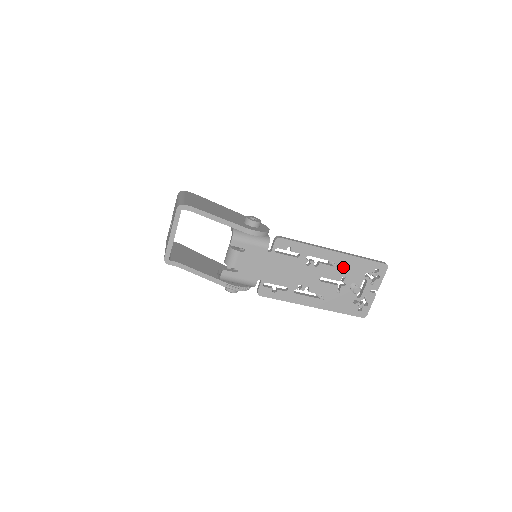
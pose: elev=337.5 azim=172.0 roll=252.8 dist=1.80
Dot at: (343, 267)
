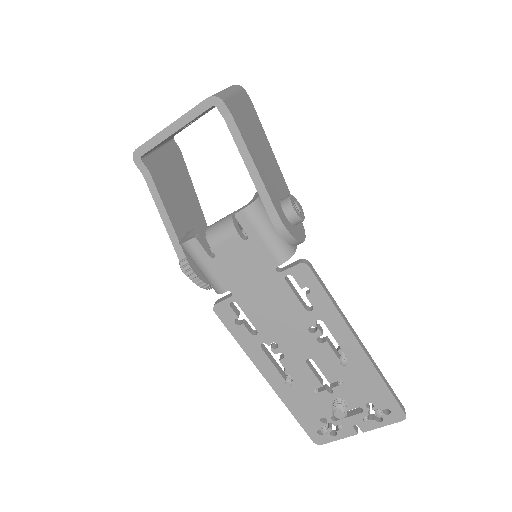
Dot at: (351, 372)
